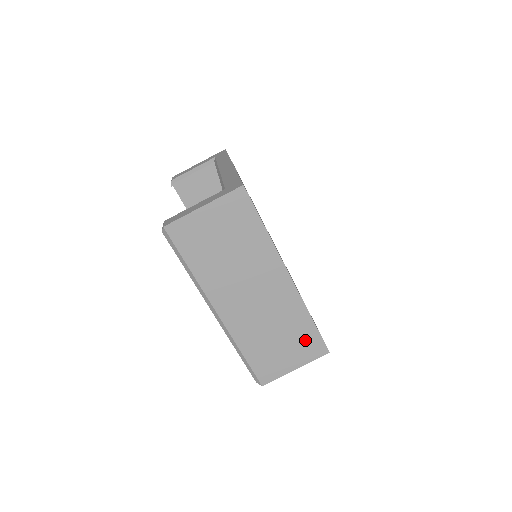
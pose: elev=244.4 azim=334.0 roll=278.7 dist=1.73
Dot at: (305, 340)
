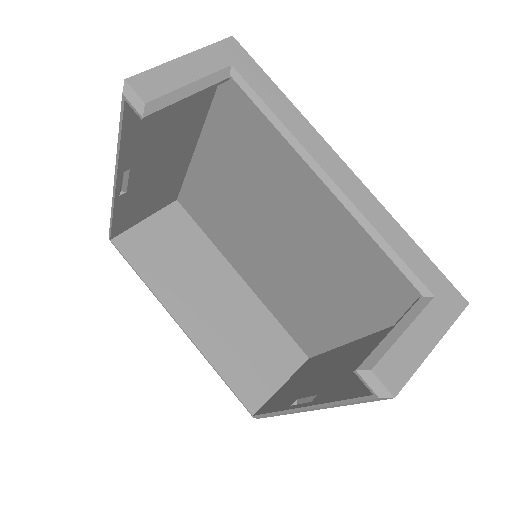
Dot at: occluded
